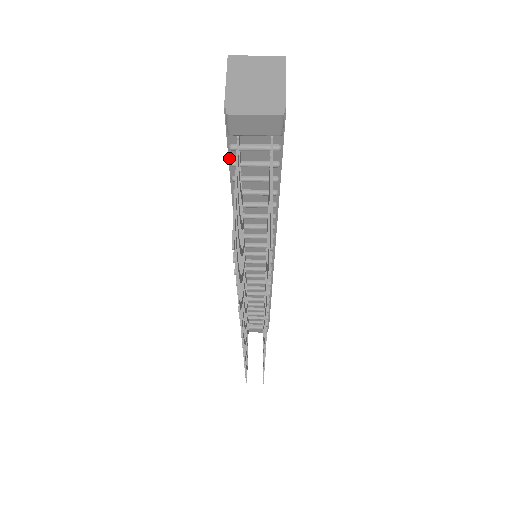
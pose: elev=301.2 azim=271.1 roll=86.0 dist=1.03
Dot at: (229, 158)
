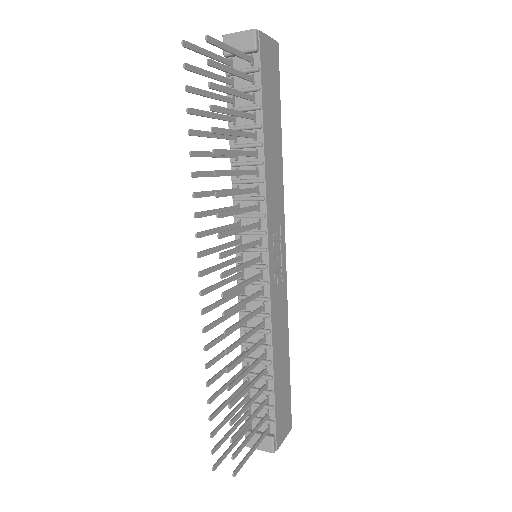
Dot at: occluded
